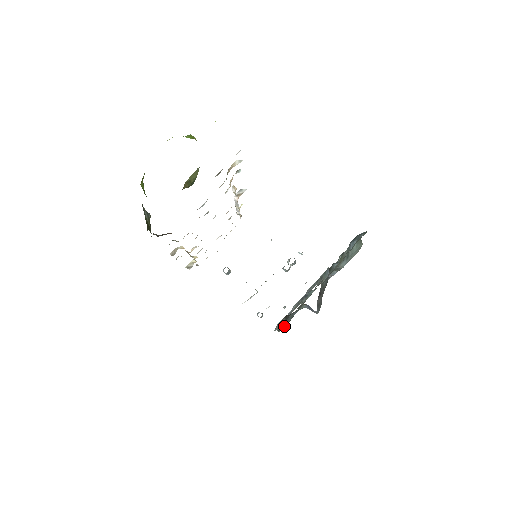
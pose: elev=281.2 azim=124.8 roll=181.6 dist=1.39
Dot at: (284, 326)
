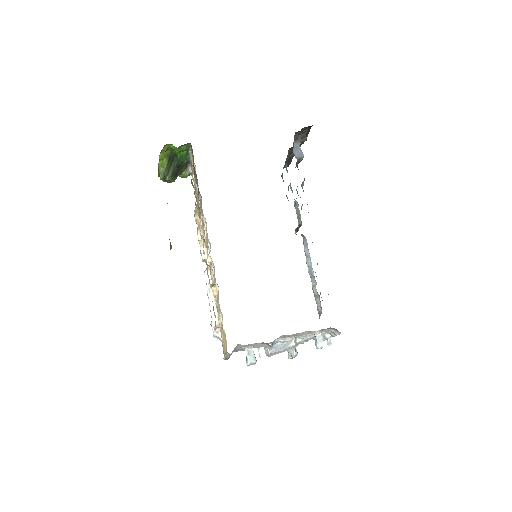
Dot at: occluded
